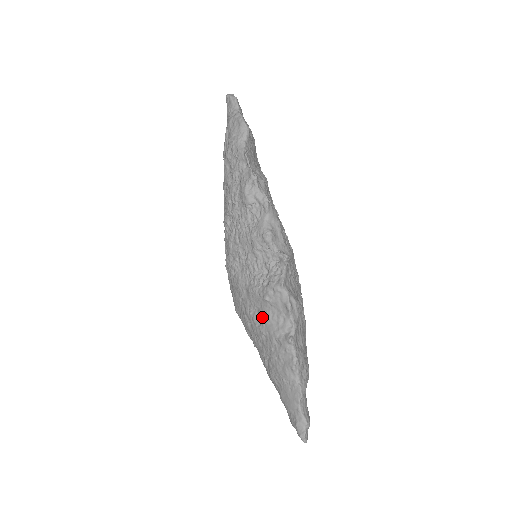
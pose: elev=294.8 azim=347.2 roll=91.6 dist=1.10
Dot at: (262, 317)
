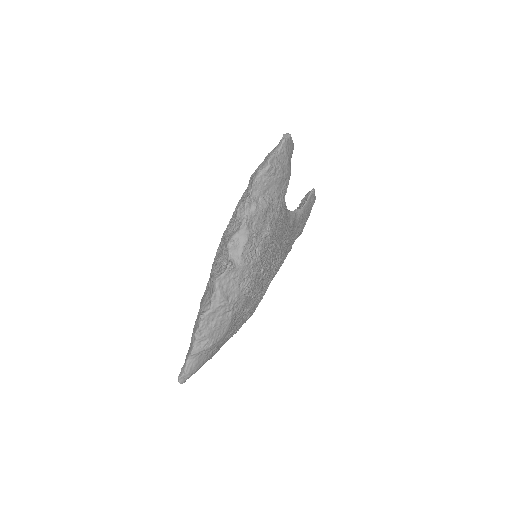
Dot at: occluded
